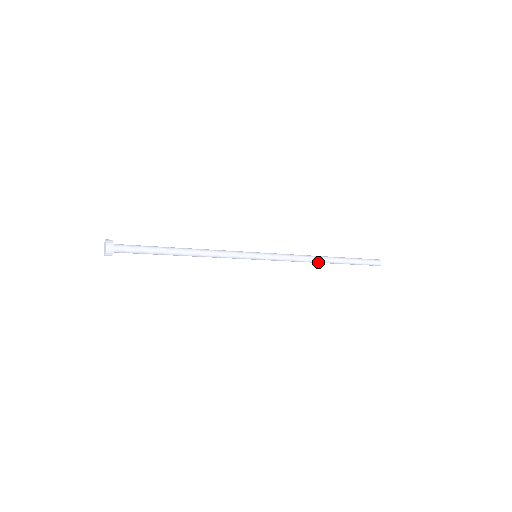
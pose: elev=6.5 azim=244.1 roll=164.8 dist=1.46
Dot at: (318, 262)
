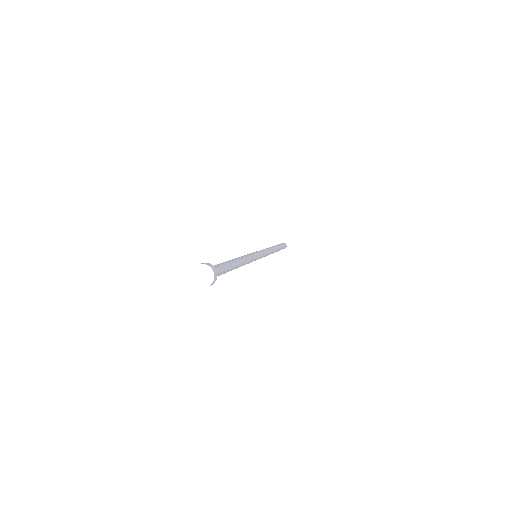
Dot at: (274, 251)
